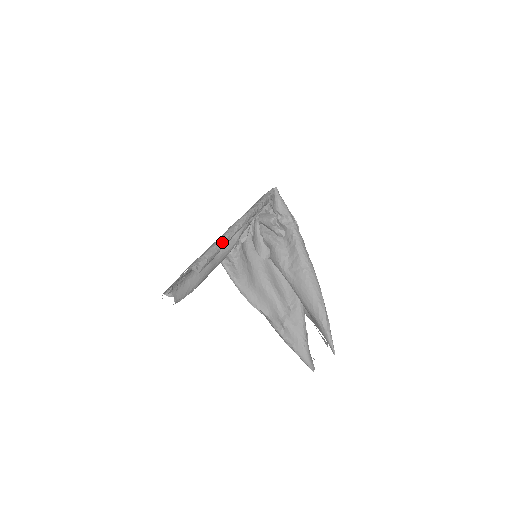
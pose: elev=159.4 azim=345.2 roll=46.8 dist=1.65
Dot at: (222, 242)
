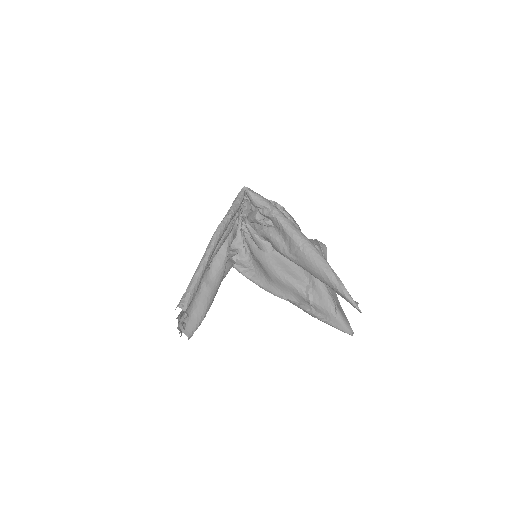
Dot at: (199, 270)
